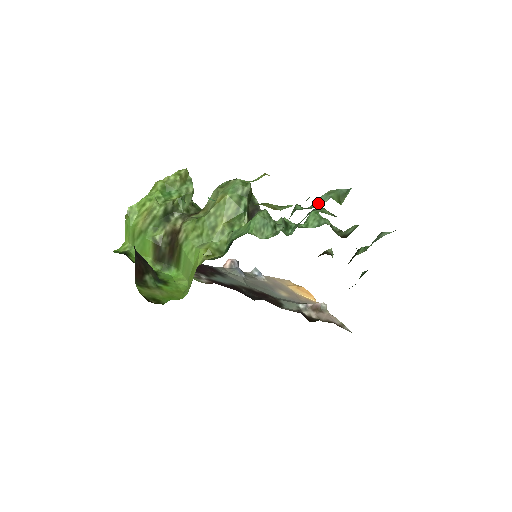
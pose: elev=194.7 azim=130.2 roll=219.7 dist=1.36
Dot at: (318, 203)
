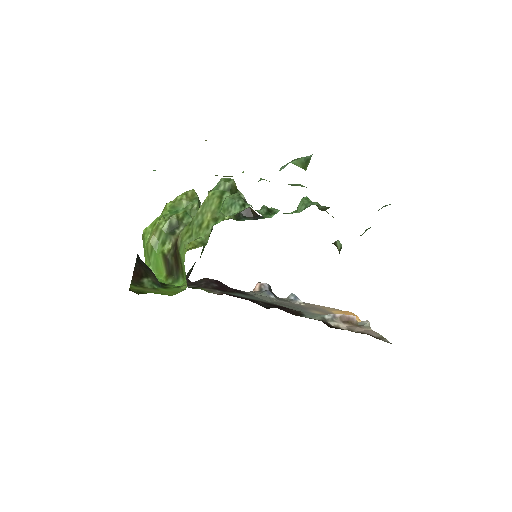
Dot at: occluded
